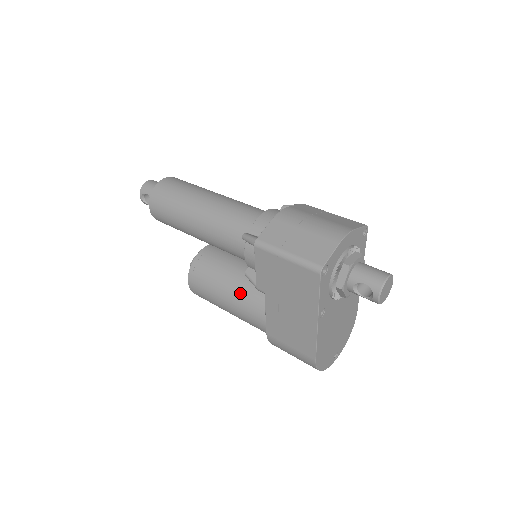
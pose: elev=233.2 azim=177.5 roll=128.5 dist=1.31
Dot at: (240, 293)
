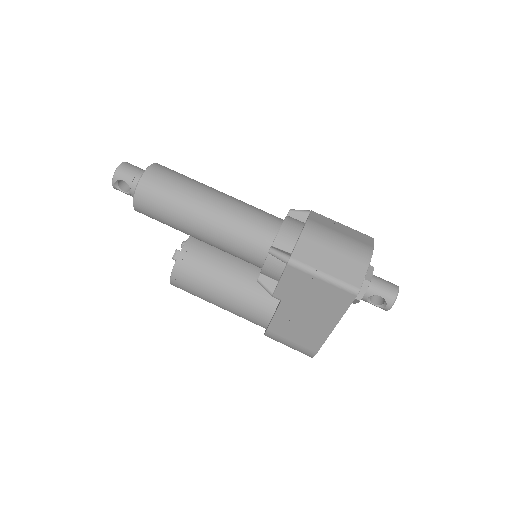
Dot at: (238, 292)
